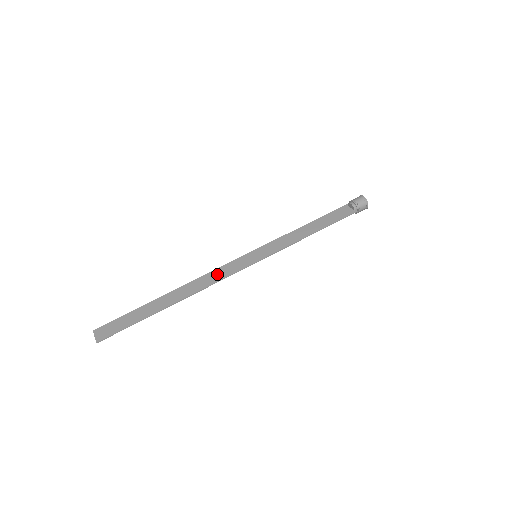
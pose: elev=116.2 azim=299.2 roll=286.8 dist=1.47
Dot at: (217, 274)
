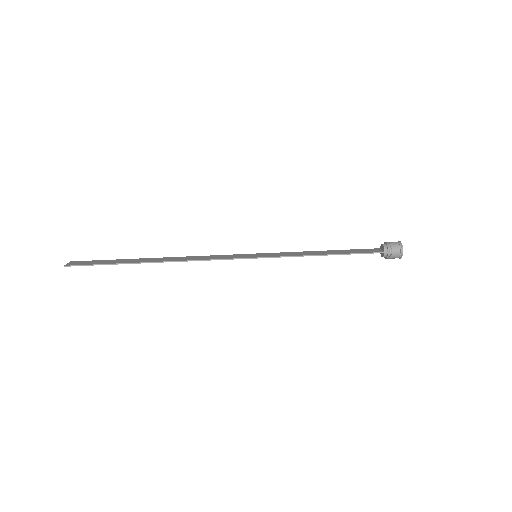
Dot at: (208, 257)
